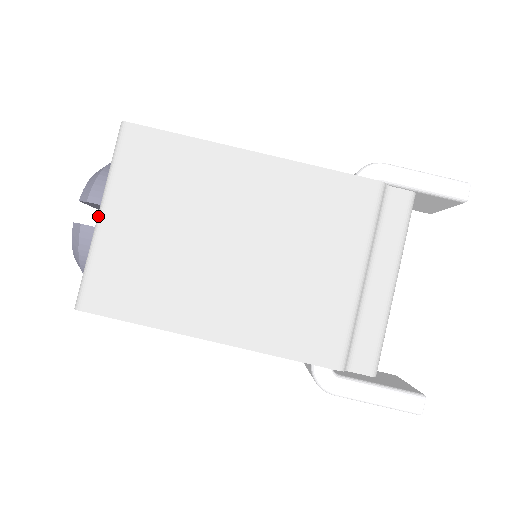
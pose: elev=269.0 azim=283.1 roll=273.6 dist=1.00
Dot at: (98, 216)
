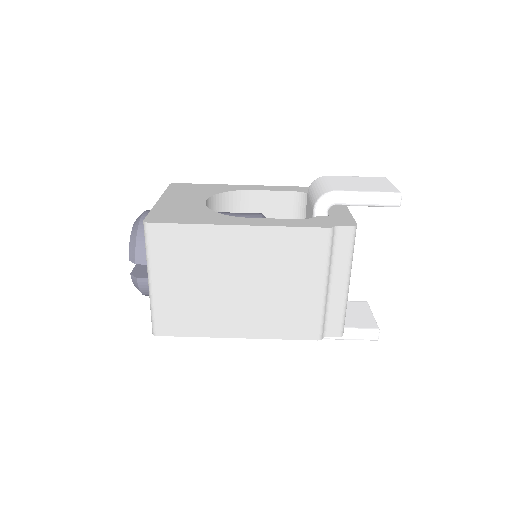
Dot at: (149, 283)
